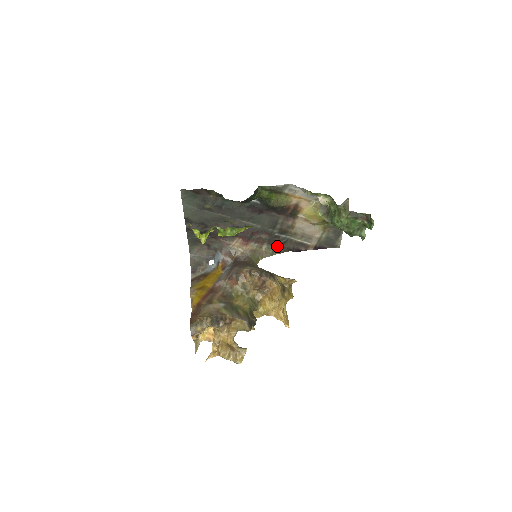
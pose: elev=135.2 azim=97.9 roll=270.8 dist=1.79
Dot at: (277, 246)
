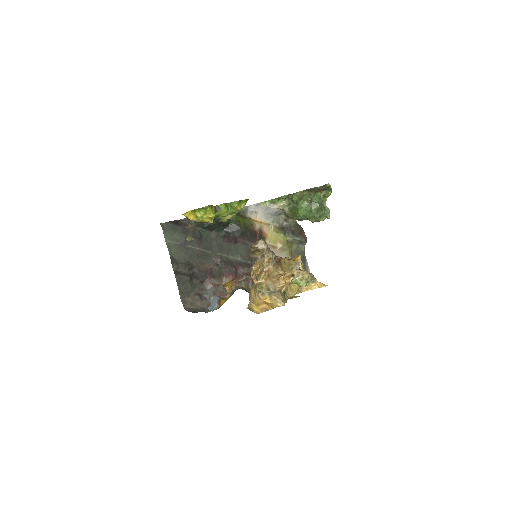
Dot at: occluded
